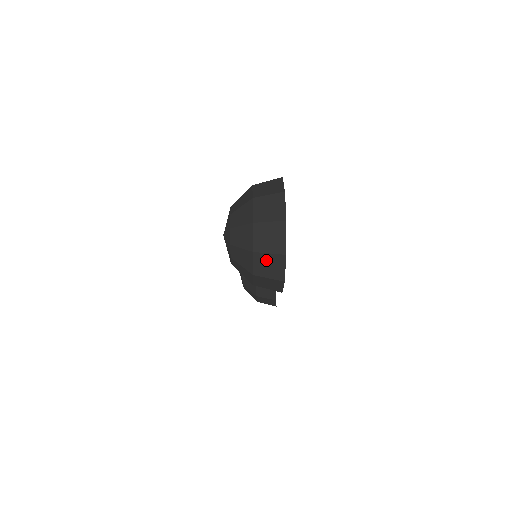
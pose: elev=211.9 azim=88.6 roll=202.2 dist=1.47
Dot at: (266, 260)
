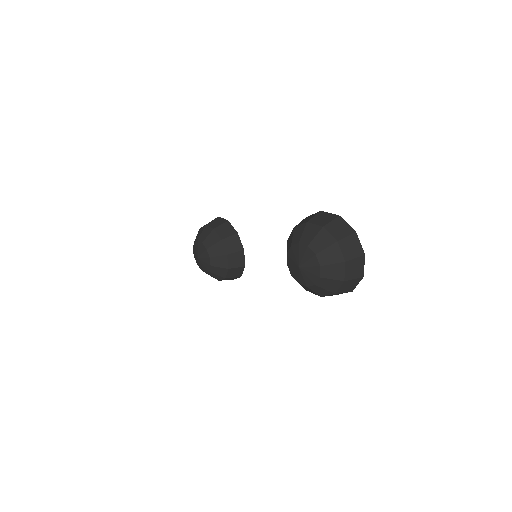
Dot at: (349, 283)
